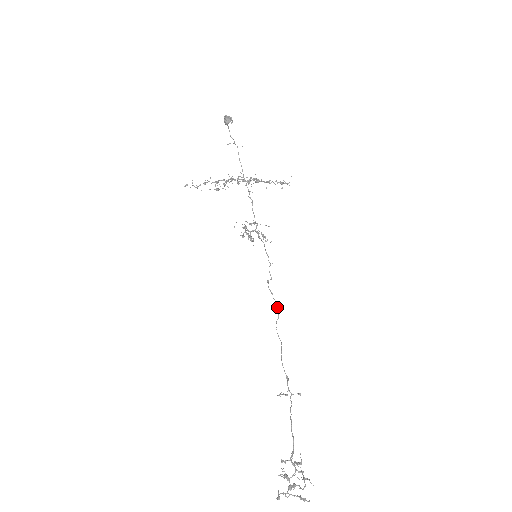
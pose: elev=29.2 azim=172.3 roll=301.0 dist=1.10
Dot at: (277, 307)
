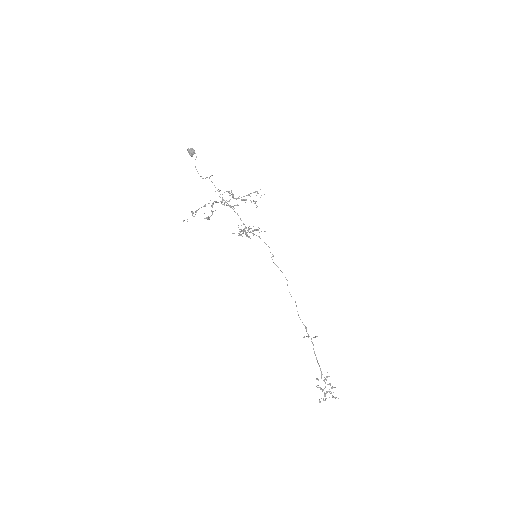
Dot at: occluded
